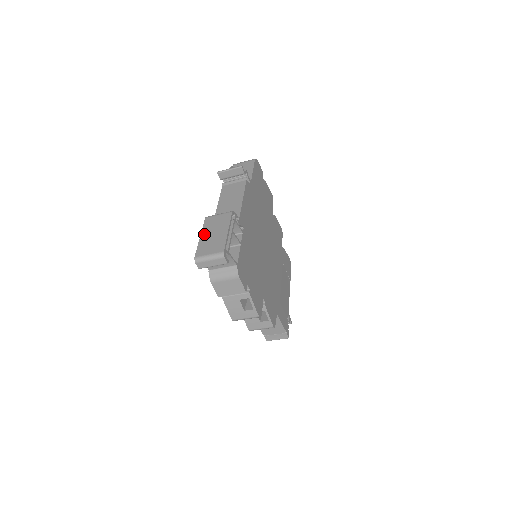
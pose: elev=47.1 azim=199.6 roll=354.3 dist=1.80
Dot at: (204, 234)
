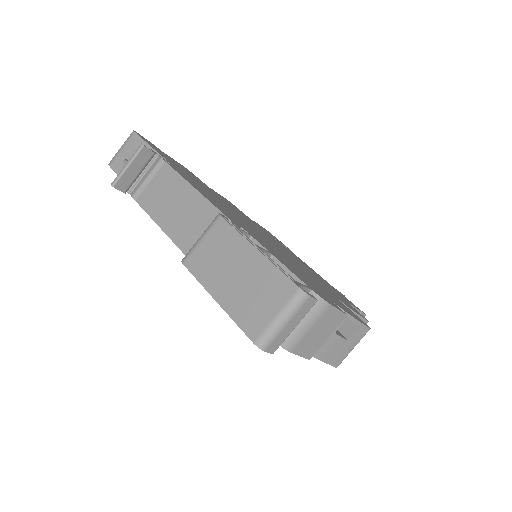
Dot at: (217, 290)
